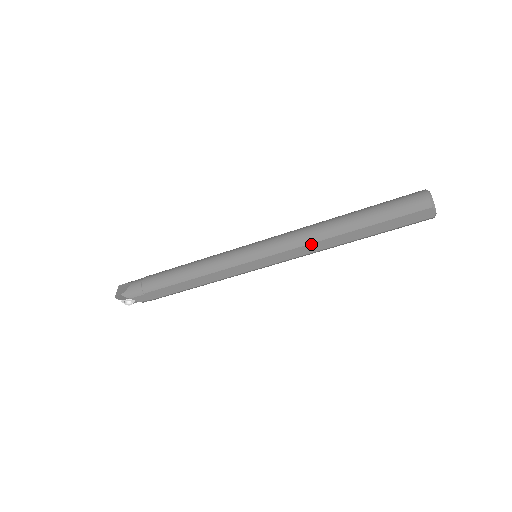
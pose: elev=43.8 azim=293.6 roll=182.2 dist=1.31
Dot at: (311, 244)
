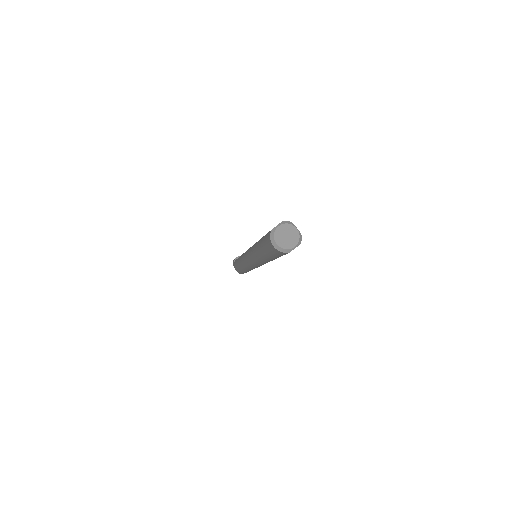
Dot at: occluded
